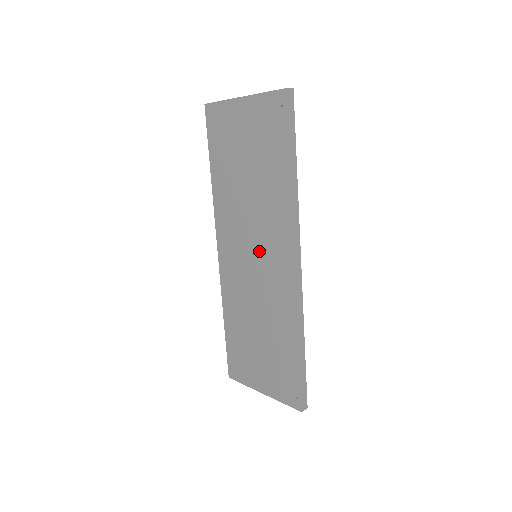
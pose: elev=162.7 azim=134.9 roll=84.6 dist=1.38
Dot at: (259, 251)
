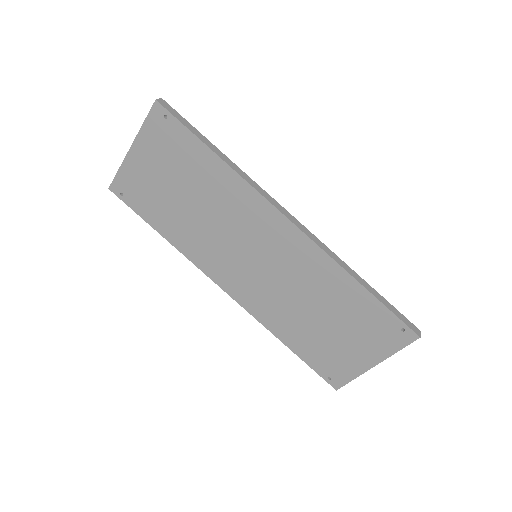
Dot at: (254, 247)
